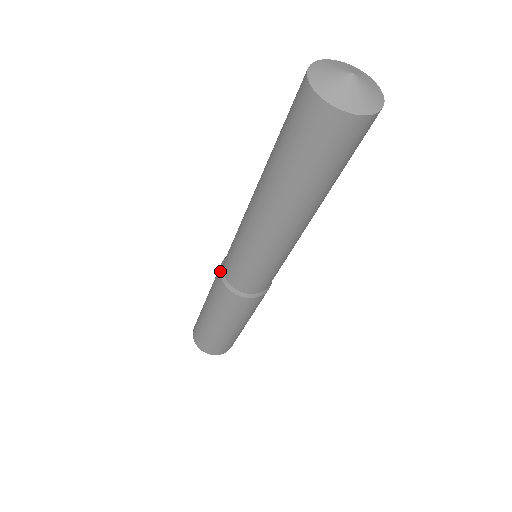
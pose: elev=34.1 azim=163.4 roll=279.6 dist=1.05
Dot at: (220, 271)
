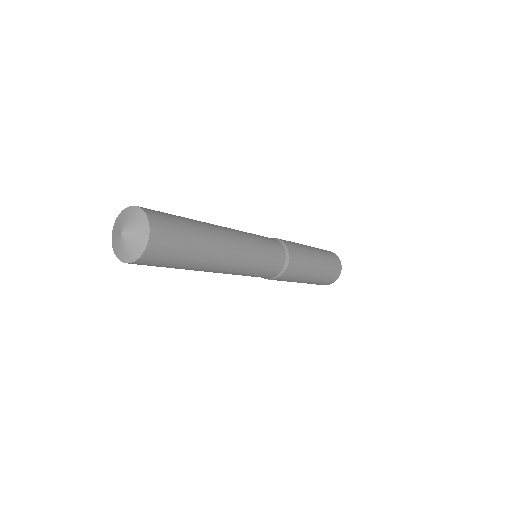
Dot at: occluded
